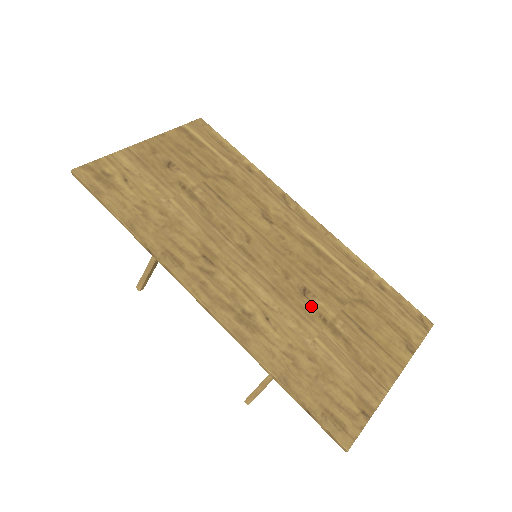
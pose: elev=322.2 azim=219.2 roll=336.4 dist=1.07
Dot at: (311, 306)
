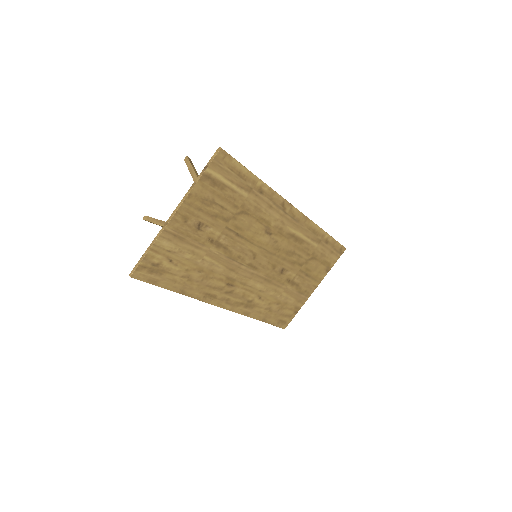
Dot at: (284, 278)
